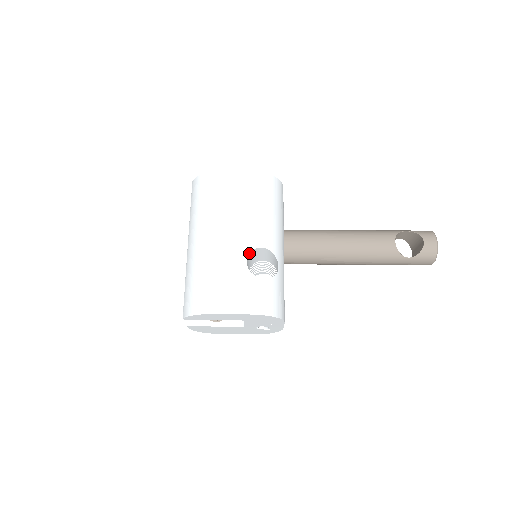
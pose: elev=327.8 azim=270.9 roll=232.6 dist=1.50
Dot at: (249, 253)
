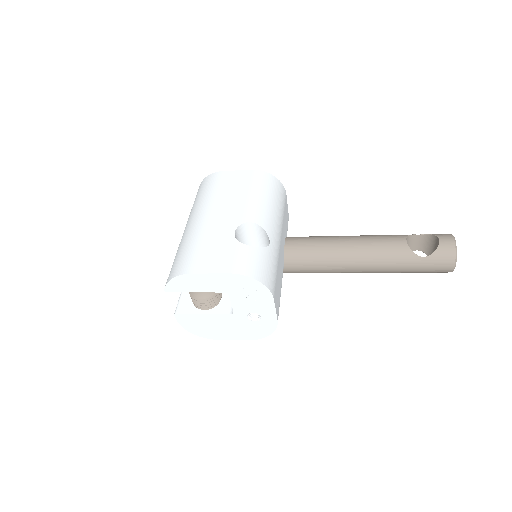
Dot at: (238, 226)
